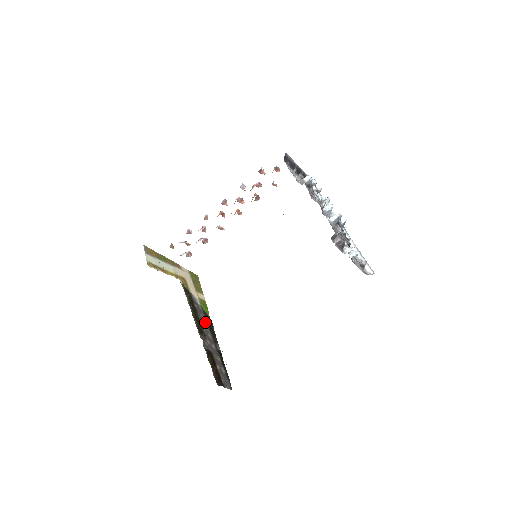
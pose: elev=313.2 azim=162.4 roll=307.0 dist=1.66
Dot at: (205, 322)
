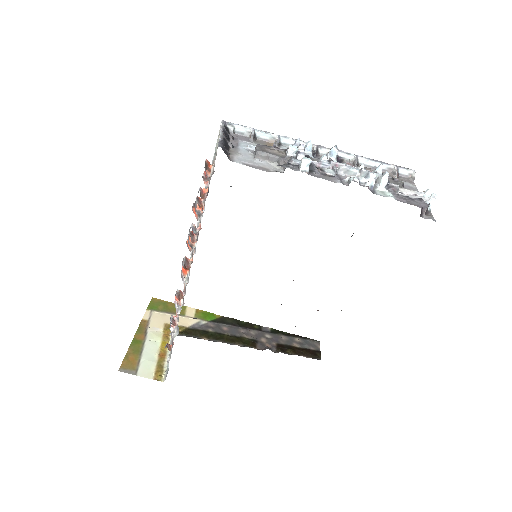
Dot at: (233, 329)
